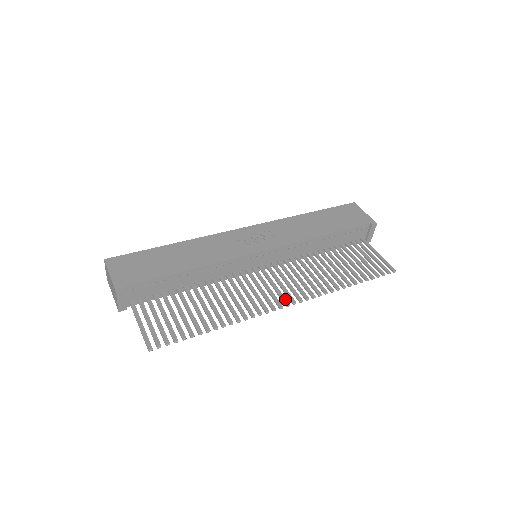
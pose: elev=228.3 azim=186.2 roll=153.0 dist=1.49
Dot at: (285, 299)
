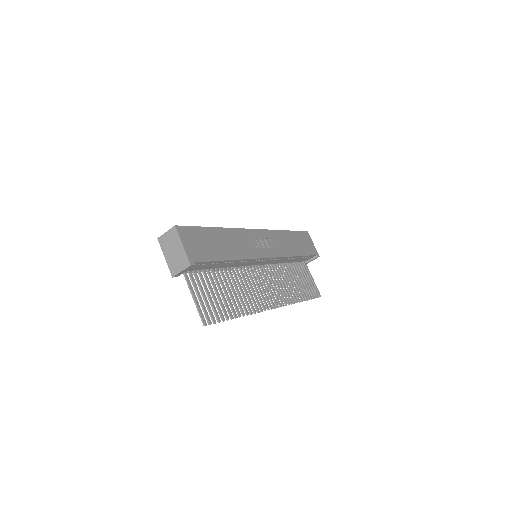
Dot at: (273, 302)
